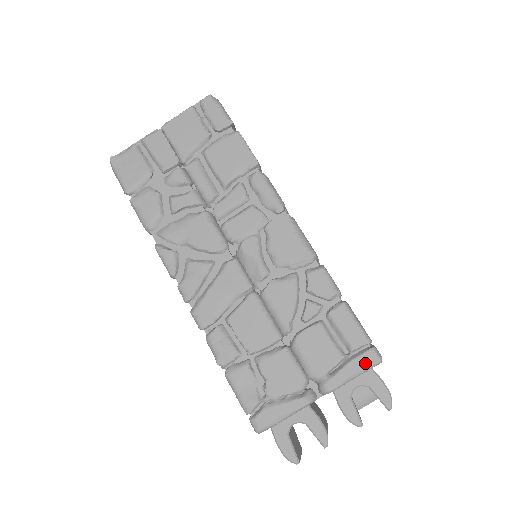
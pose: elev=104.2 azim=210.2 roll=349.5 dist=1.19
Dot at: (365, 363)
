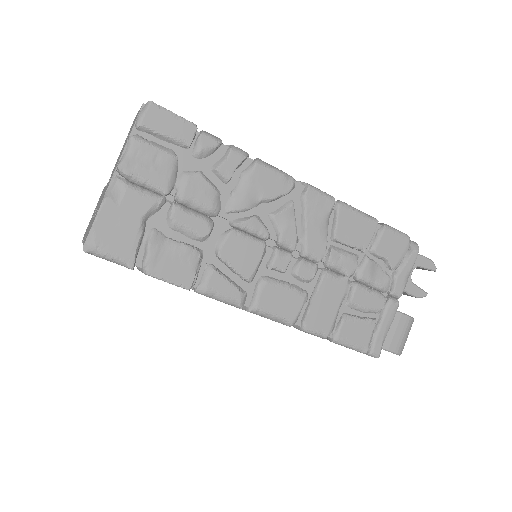
Dot at: occluded
